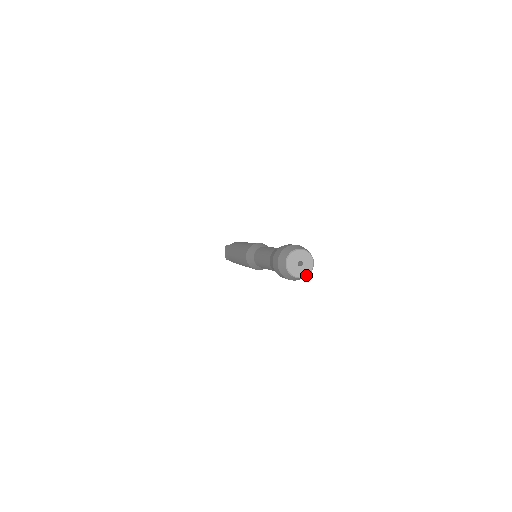
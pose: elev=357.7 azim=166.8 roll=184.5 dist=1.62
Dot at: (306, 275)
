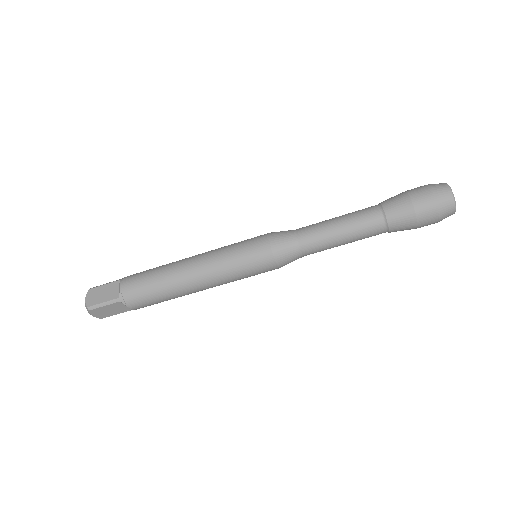
Dot at: (455, 211)
